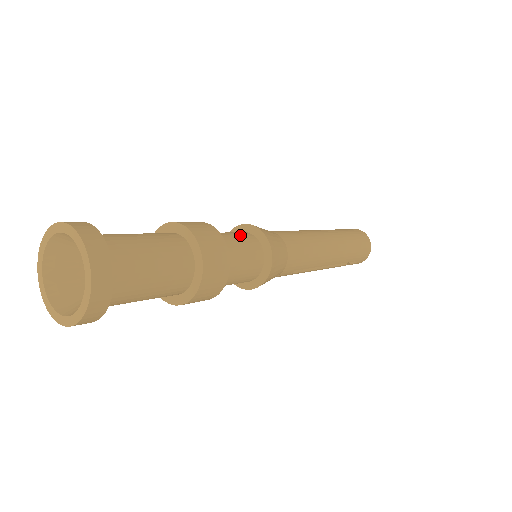
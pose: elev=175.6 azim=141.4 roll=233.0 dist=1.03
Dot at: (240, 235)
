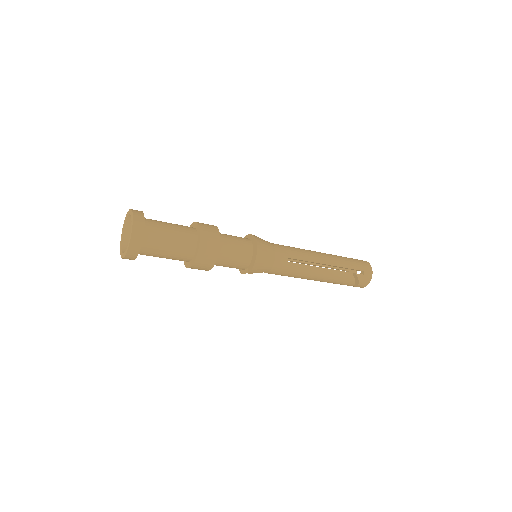
Dot at: occluded
